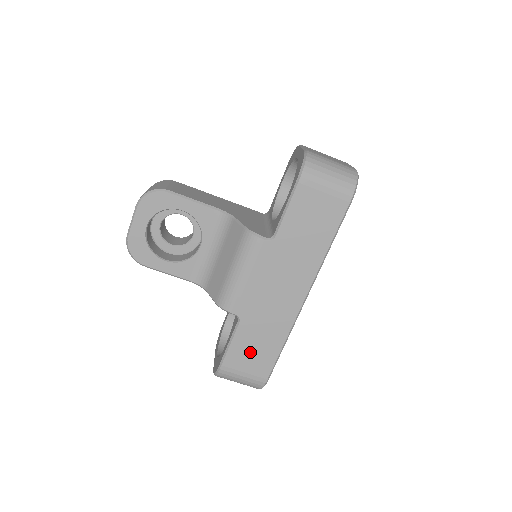
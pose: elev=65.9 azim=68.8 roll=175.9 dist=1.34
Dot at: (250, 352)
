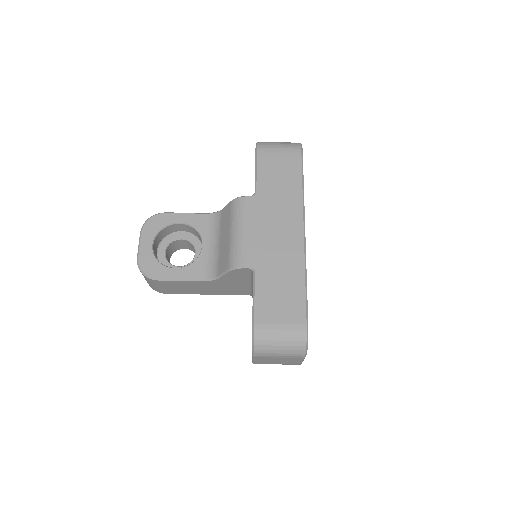
Dot at: (277, 299)
